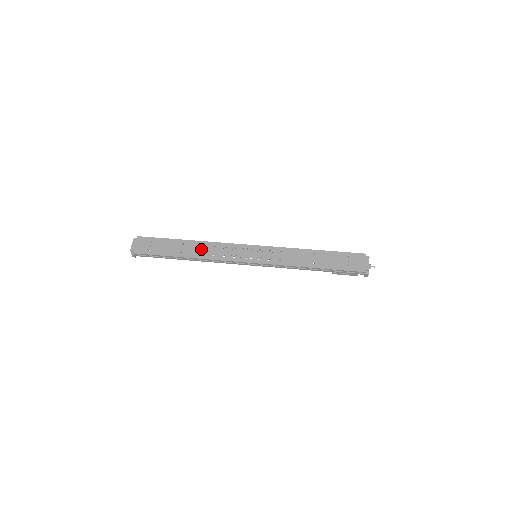
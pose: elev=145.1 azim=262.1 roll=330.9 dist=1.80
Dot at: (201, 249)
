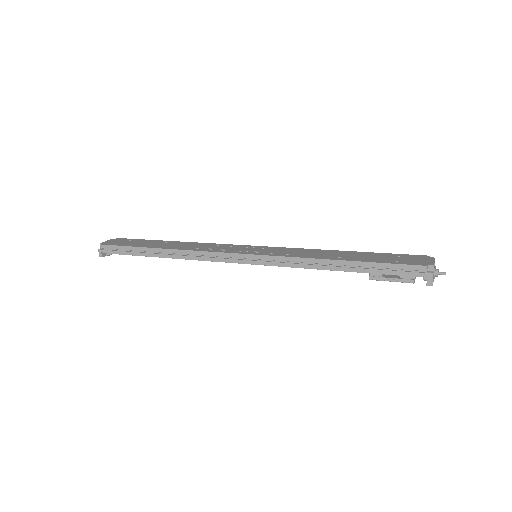
Dot at: (185, 245)
